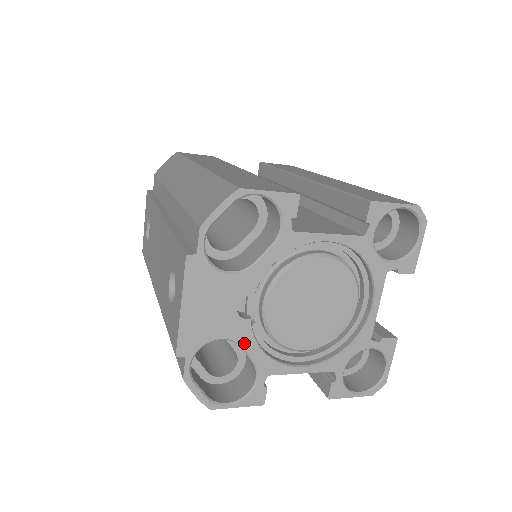
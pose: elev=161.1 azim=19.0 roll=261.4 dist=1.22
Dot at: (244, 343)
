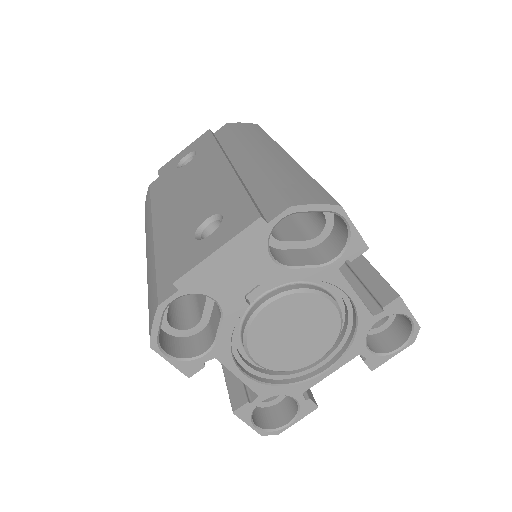
Dot at: (226, 318)
